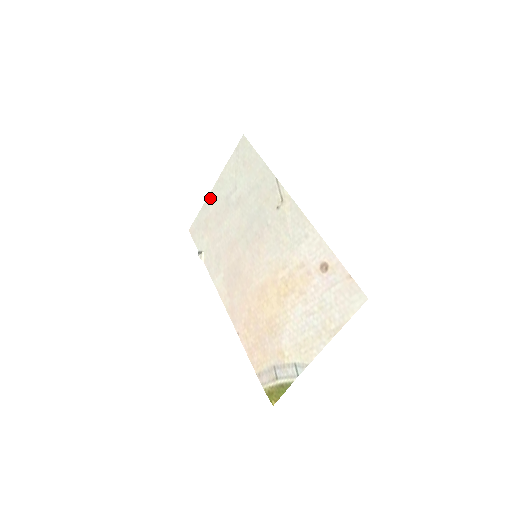
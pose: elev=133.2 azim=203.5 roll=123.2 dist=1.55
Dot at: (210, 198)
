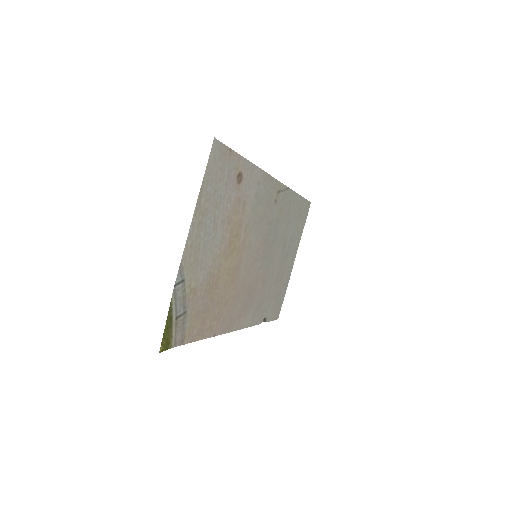
Dot at: (289, 273)
